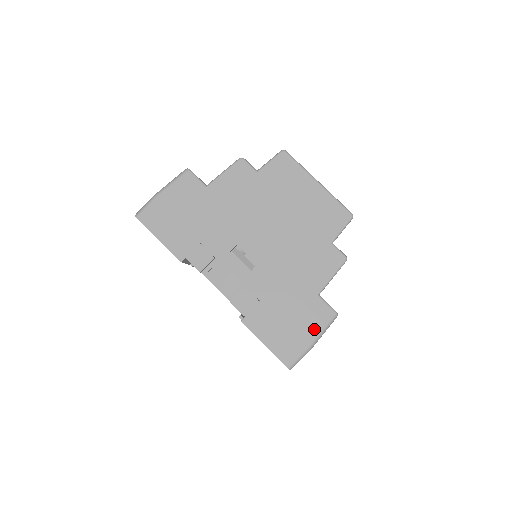
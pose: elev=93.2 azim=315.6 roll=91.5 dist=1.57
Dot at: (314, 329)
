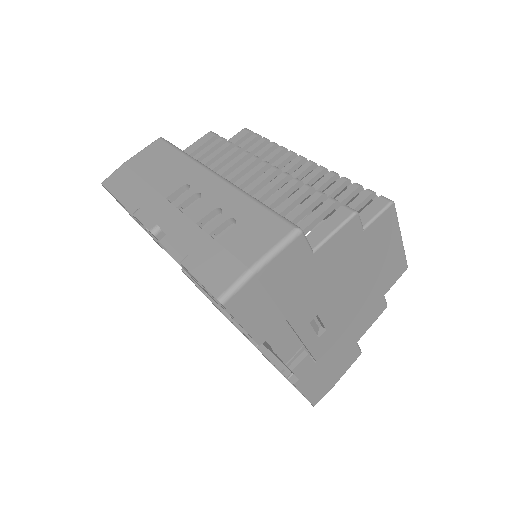
Dot at: (343, 371)
